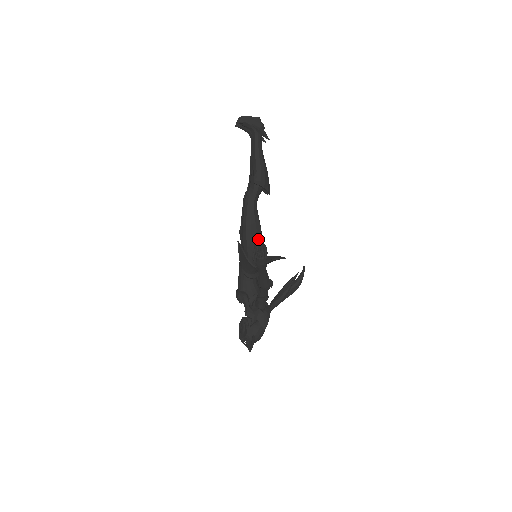
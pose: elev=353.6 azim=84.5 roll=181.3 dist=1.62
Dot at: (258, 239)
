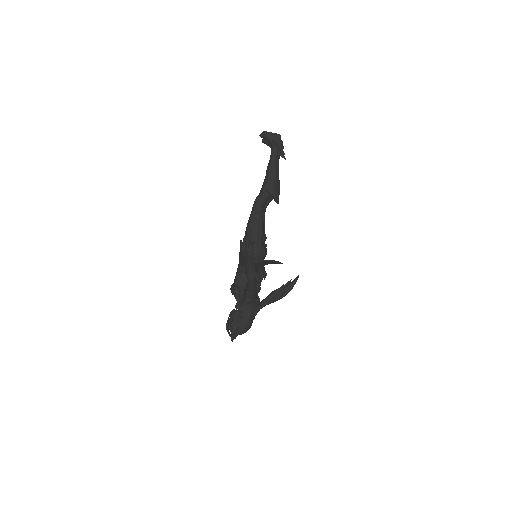
Dot at: (257, 238)
